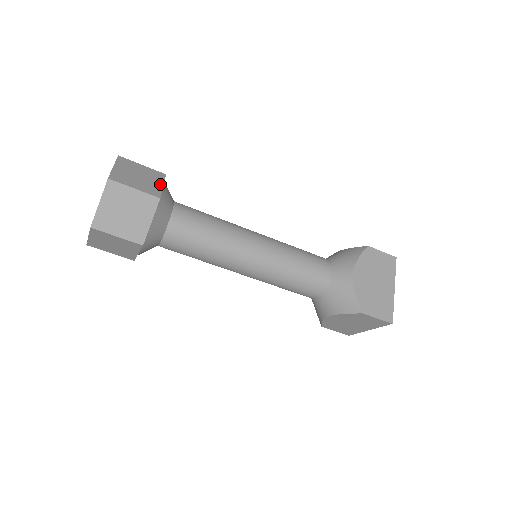
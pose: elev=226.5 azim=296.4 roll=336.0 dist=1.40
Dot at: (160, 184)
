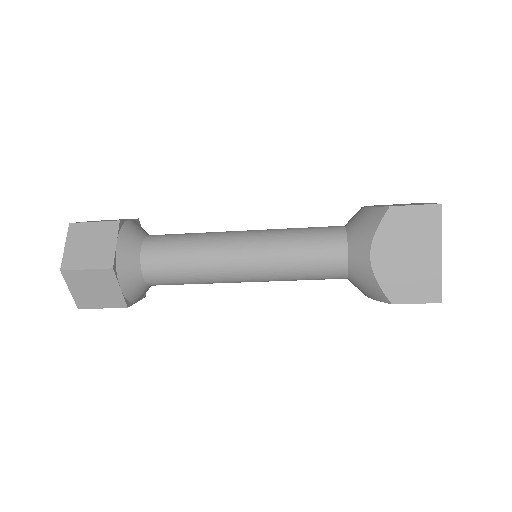
Dot at: (113, 243)
